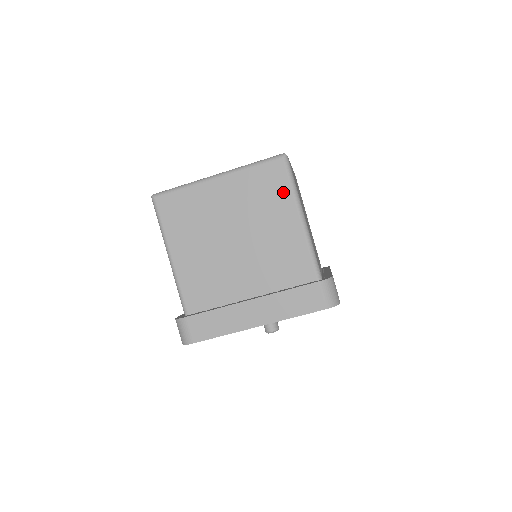
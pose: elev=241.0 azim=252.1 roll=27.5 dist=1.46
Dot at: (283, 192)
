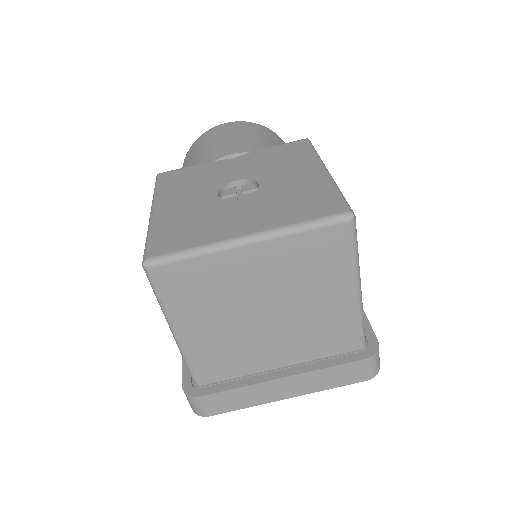
Dot at: (341, 263)
